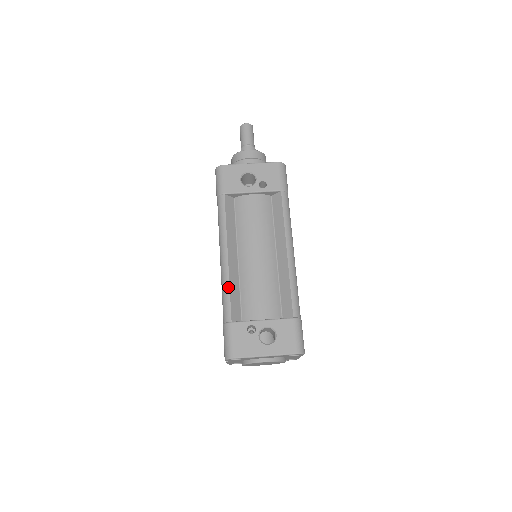
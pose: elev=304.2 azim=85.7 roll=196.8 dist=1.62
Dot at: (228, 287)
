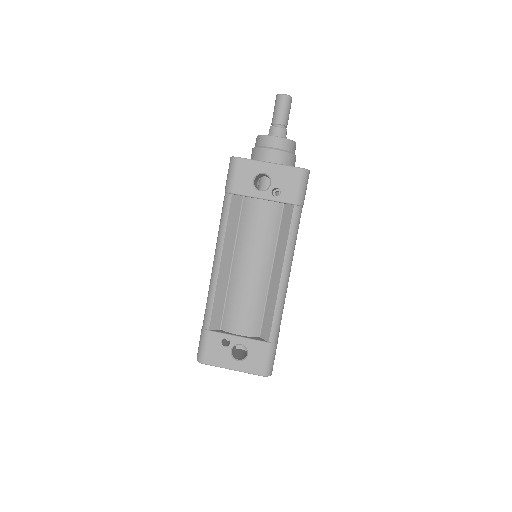
Dot at: (213, 296)
